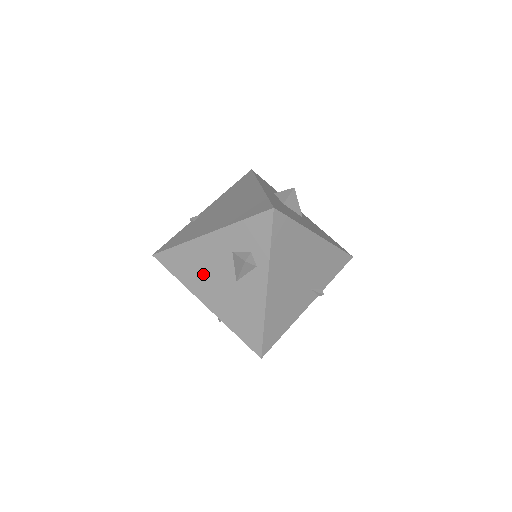
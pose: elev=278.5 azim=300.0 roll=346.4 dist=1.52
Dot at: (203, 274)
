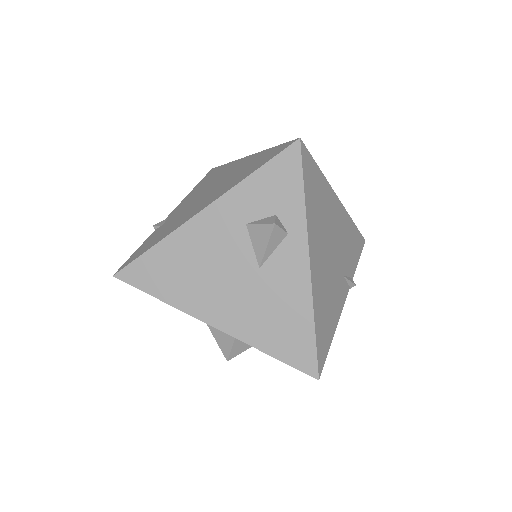
Dot at: (203, 276)
